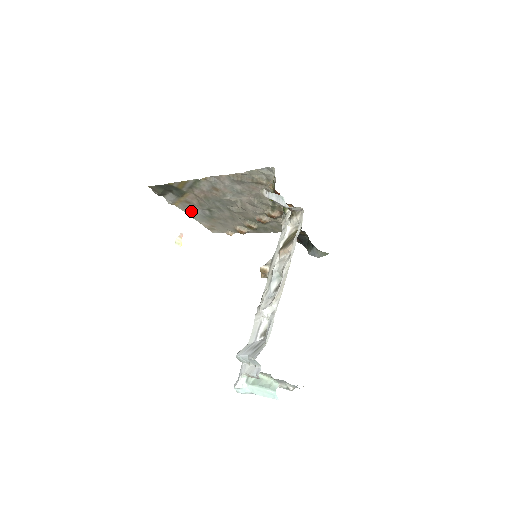
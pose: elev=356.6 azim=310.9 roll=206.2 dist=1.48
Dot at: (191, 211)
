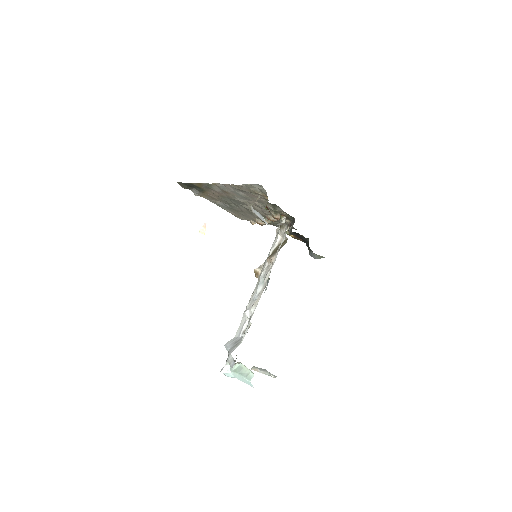
Dot at: (216, 202)
